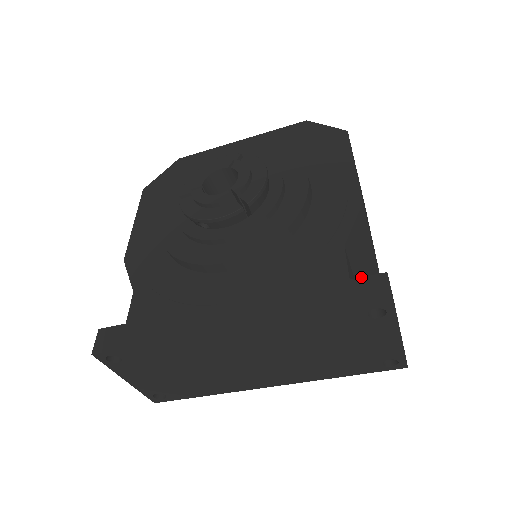
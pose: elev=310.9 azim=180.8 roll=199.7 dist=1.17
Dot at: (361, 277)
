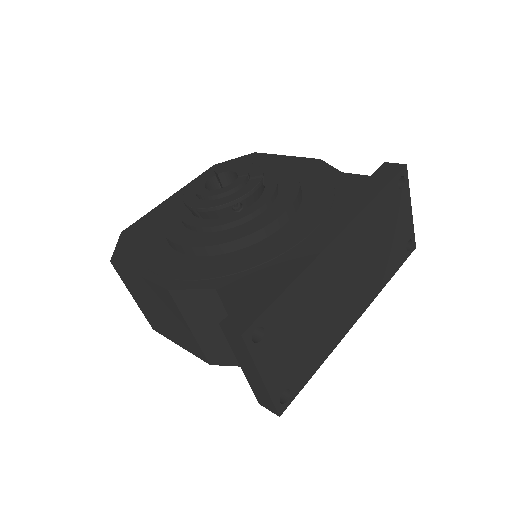
Dot at: (375, 171)
